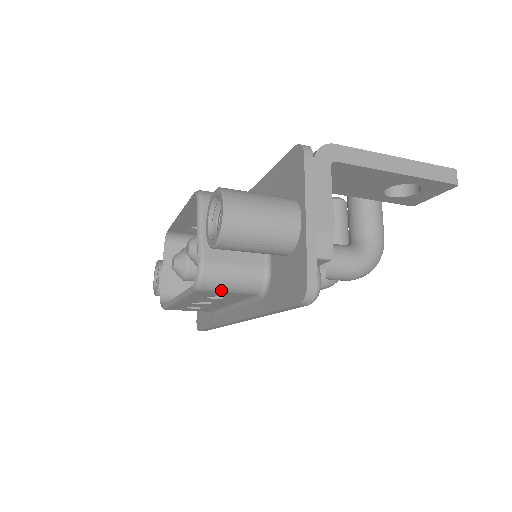
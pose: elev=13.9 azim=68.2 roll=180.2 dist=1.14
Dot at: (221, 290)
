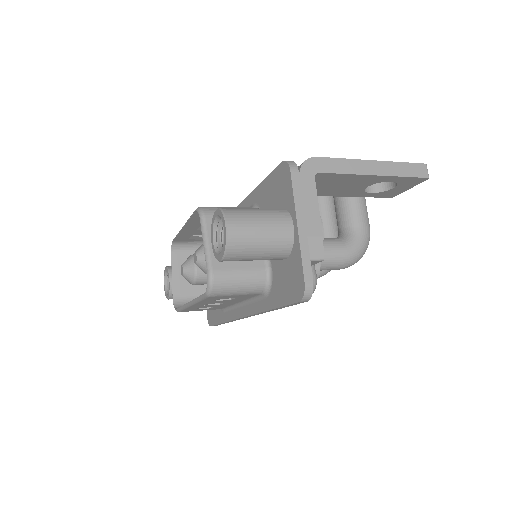
Dot at: (230, 294)
